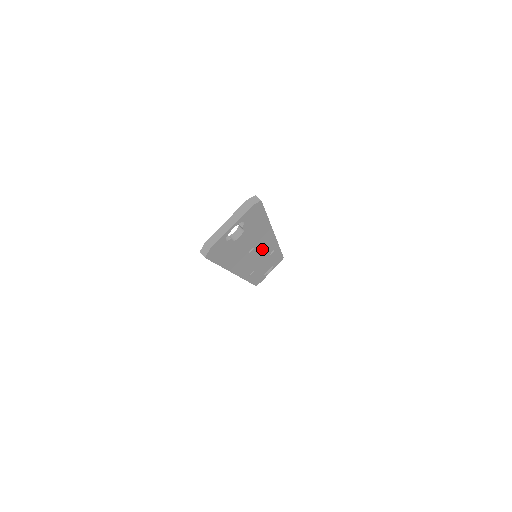
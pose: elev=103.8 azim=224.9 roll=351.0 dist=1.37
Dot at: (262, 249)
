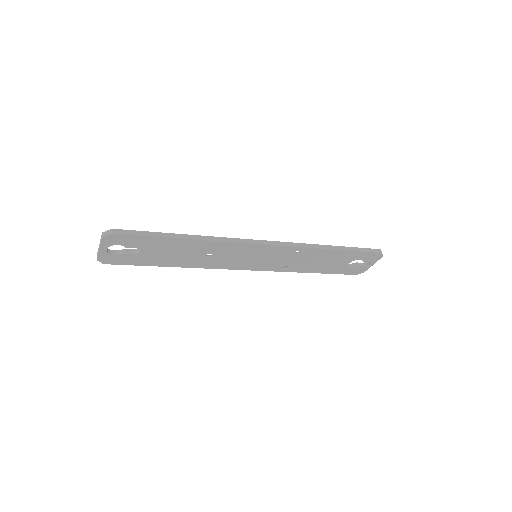
Dot at: (247, 253)
